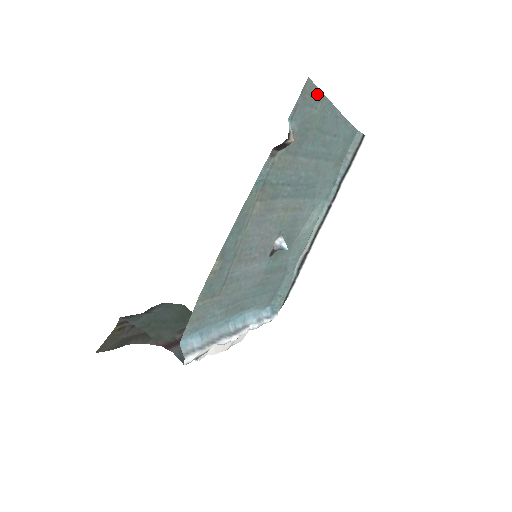
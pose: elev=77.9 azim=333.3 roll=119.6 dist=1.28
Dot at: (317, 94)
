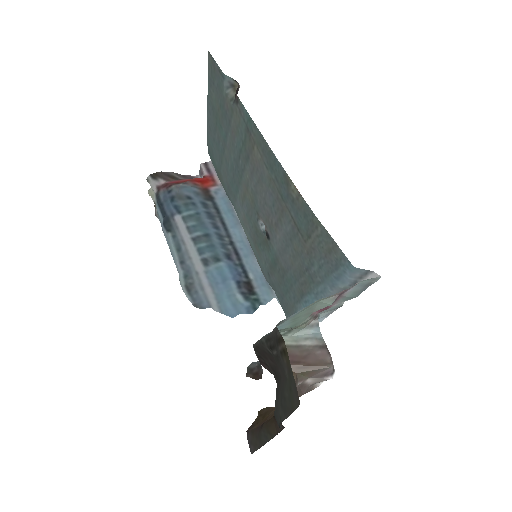
Dot at: (209, 77)
